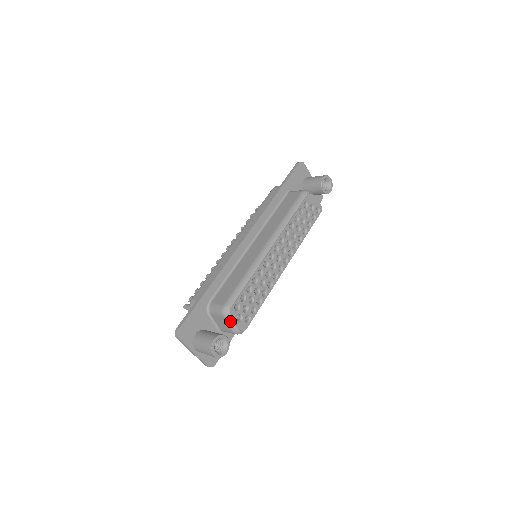
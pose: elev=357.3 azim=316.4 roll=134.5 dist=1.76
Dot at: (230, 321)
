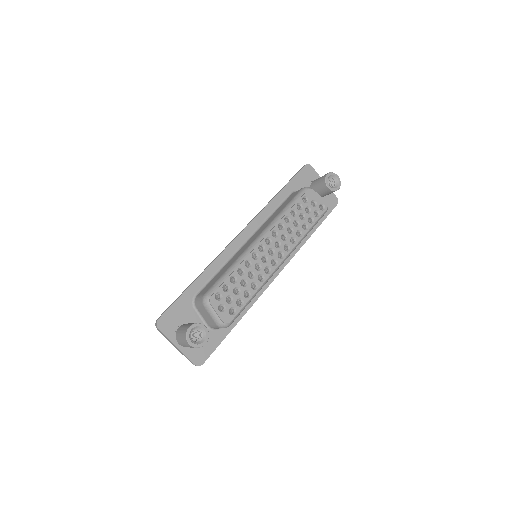
Dot at: (211, 311)
